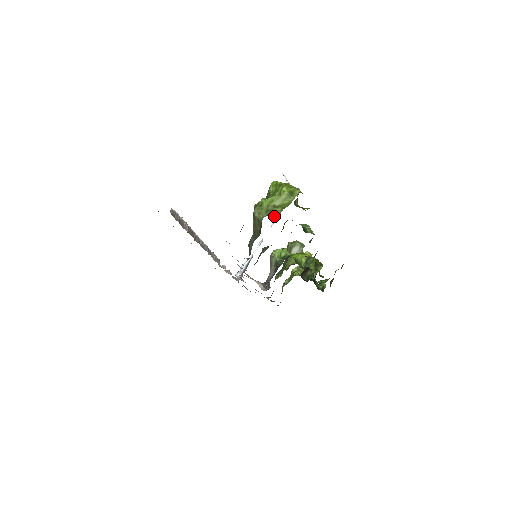
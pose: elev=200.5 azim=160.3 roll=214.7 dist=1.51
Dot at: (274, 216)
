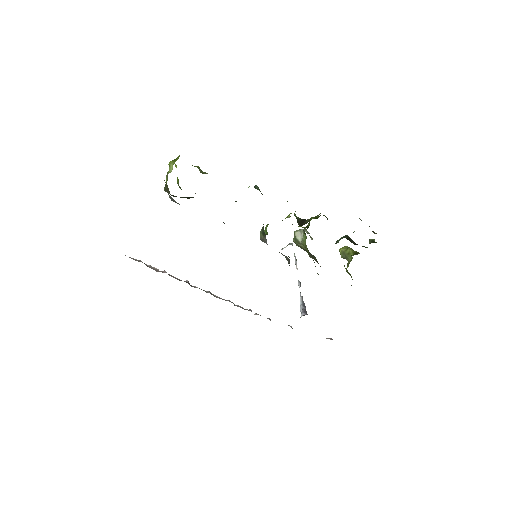
Dot at: occluded
